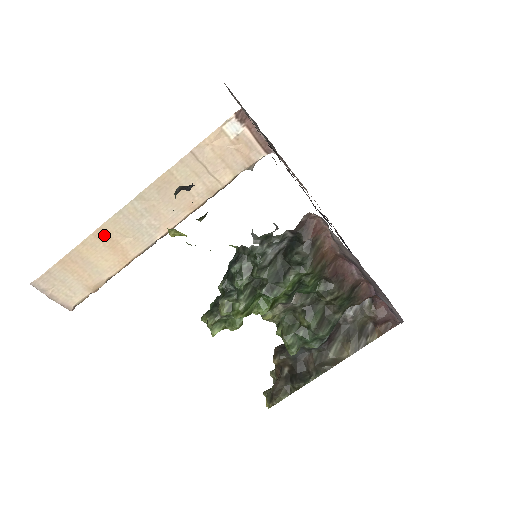
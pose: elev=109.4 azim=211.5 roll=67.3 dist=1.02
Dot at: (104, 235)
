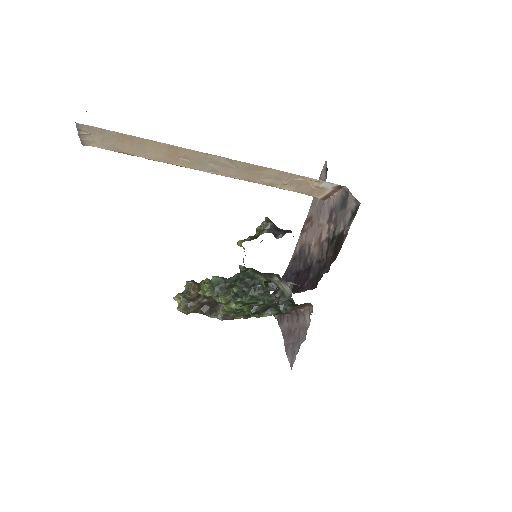
Dot at: (176, 150)
